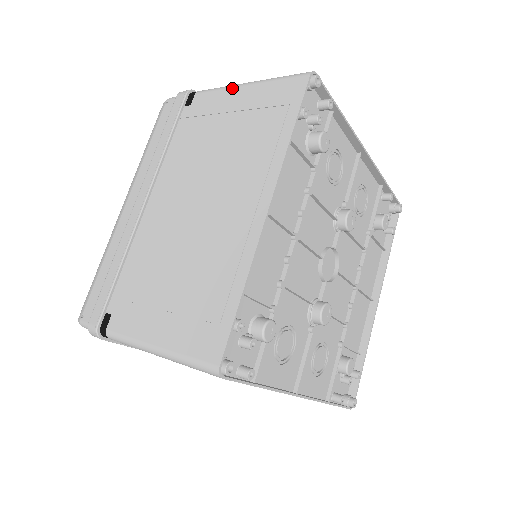
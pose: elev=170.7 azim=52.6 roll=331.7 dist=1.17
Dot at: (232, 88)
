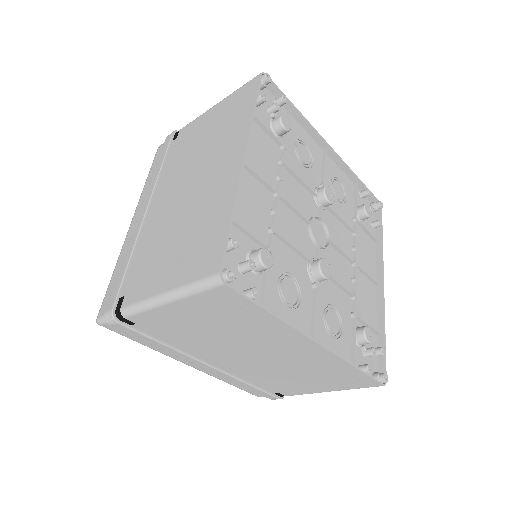
Dot at: (206, 112)
